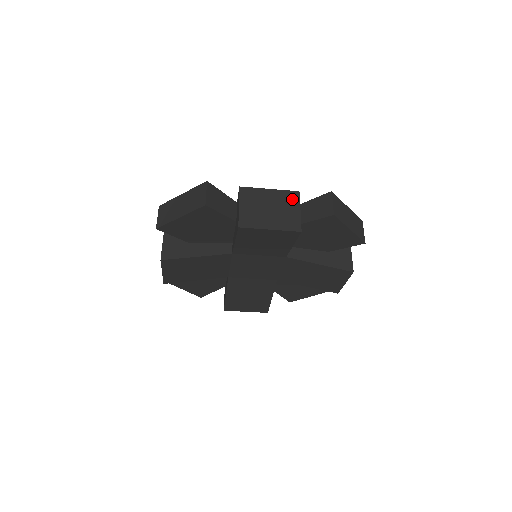
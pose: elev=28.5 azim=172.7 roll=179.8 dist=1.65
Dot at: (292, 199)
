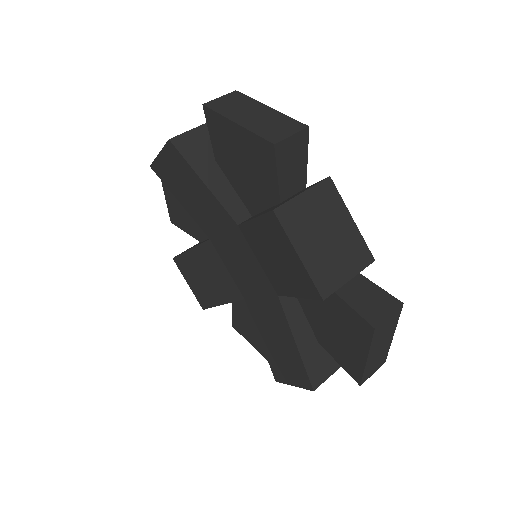
Dot at: (359, 258)
